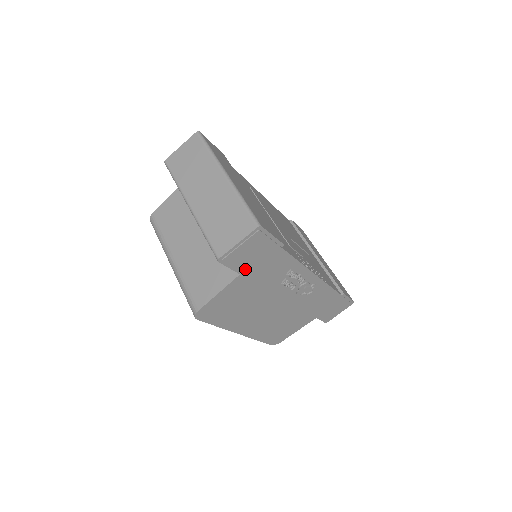
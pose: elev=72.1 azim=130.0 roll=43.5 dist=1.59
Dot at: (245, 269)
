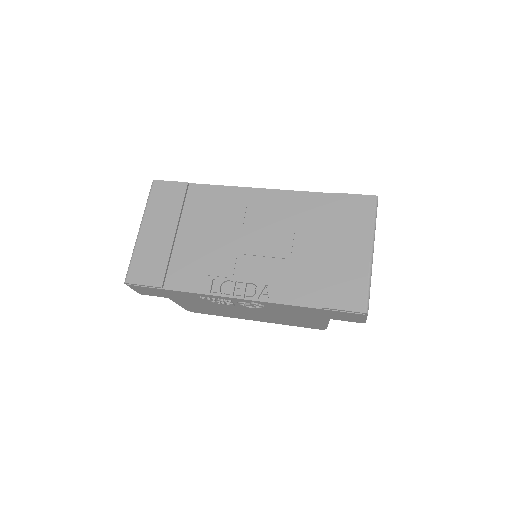
Dot at: (166, 297)
